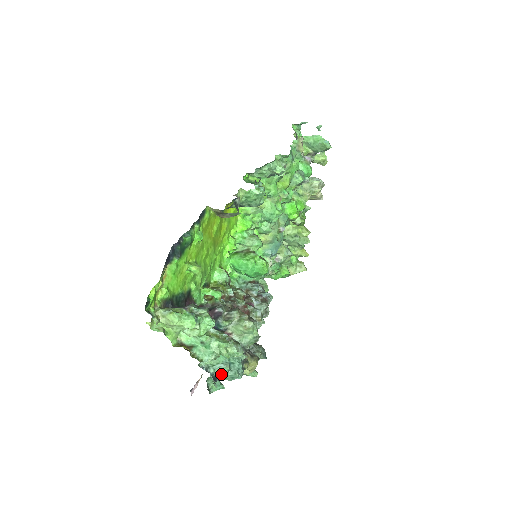
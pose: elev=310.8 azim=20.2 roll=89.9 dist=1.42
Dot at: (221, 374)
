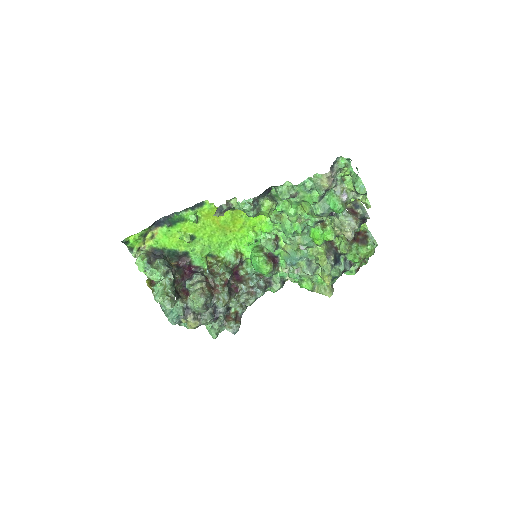
Dot at: (165, 314)
